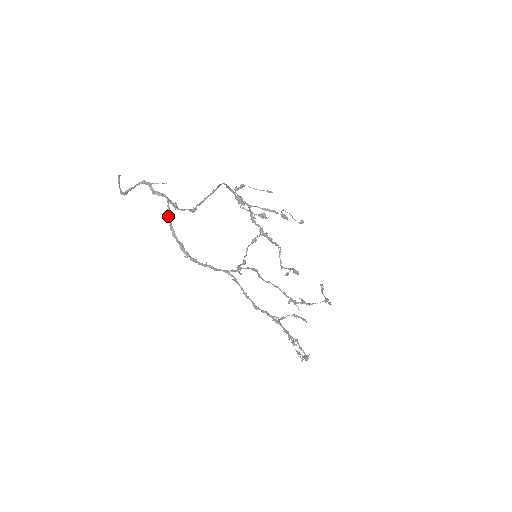
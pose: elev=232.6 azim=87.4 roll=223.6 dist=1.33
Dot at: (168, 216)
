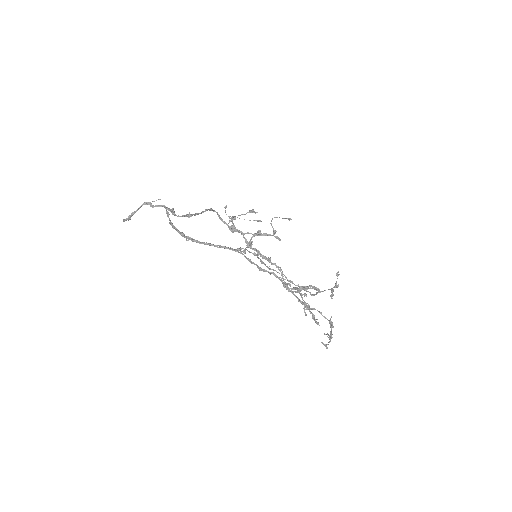
Dot at: occluded
